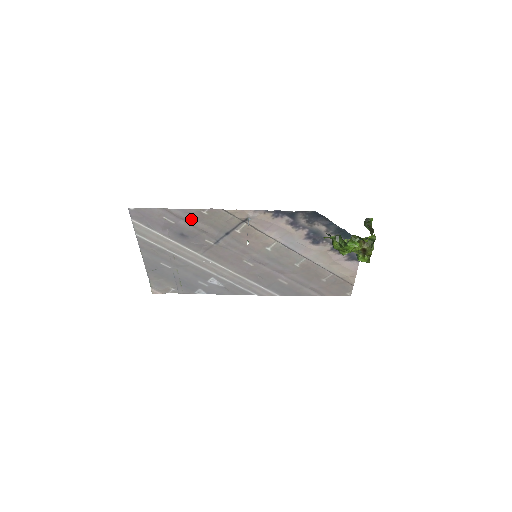
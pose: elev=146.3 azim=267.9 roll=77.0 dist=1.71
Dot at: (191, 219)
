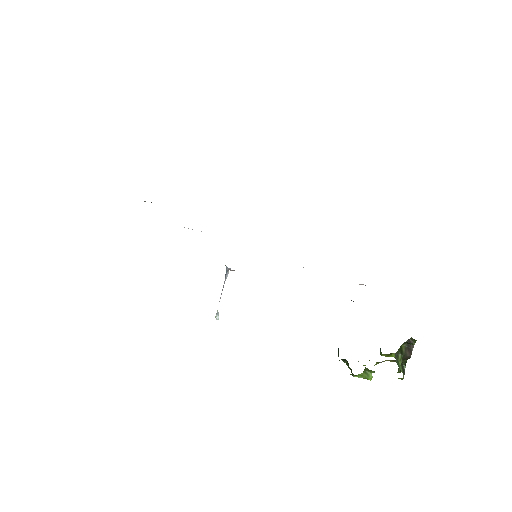
Dot at: occluded
